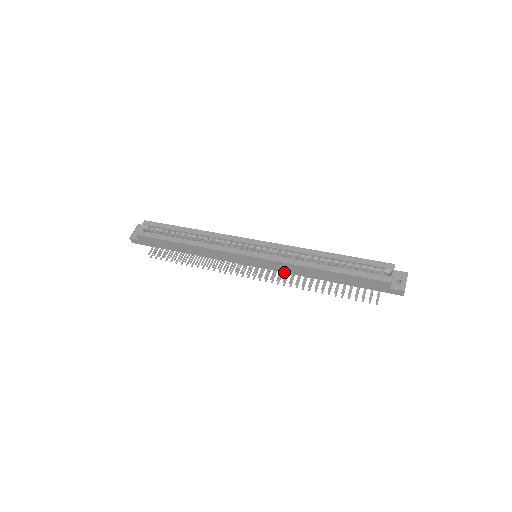
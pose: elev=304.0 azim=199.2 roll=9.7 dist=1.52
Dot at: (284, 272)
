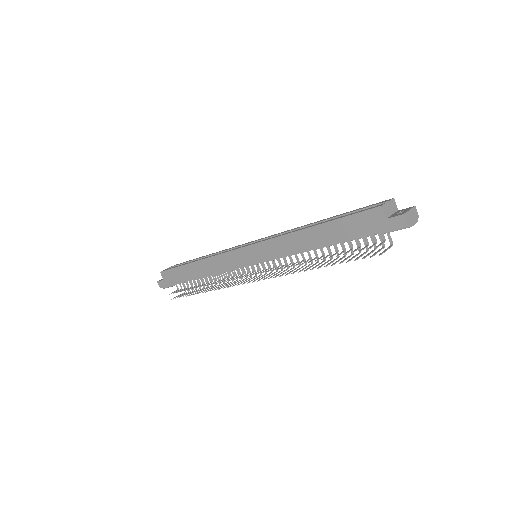
Dot at: (278, 258)
